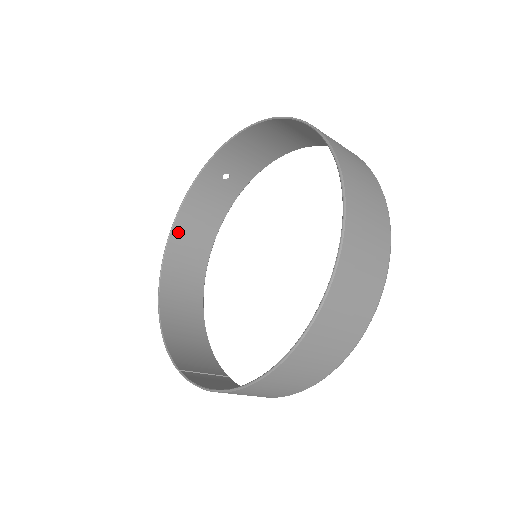
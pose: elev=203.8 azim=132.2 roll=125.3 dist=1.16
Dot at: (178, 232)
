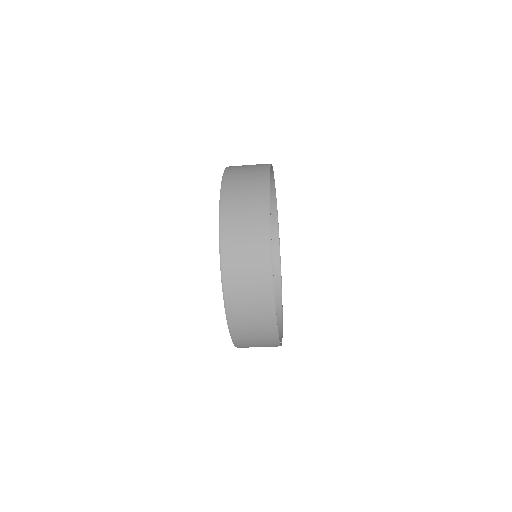
Dot at: occluded
